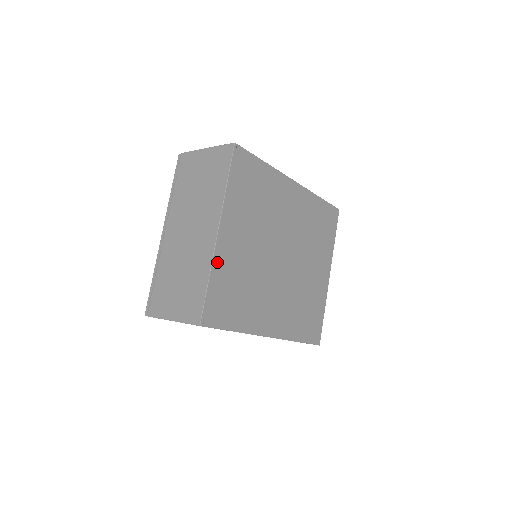
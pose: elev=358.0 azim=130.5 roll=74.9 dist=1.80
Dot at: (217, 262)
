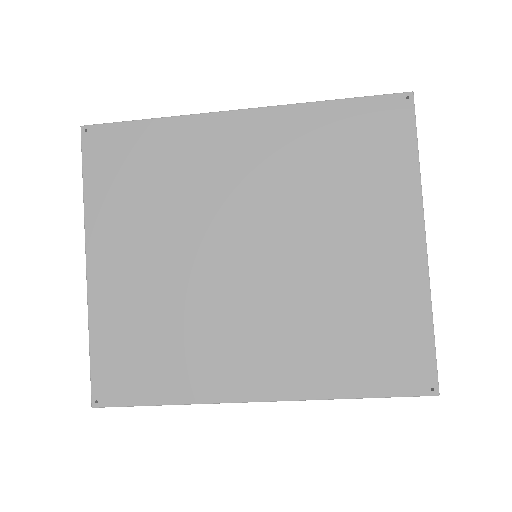
Dot at: (98, 309)
